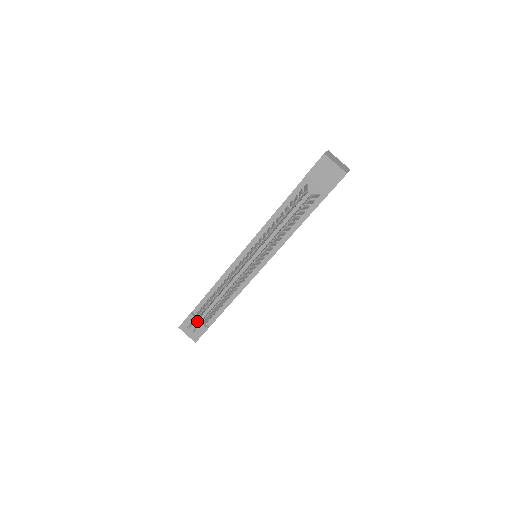
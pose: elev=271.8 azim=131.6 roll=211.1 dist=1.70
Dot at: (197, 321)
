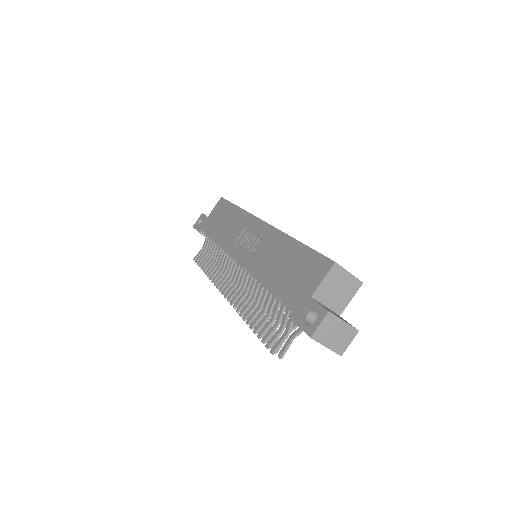
Dot at: occluded
